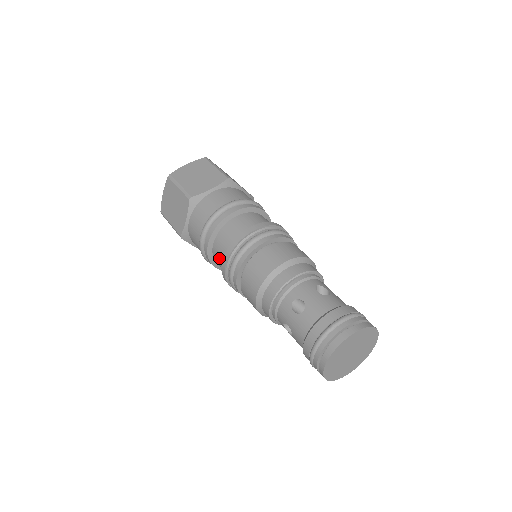
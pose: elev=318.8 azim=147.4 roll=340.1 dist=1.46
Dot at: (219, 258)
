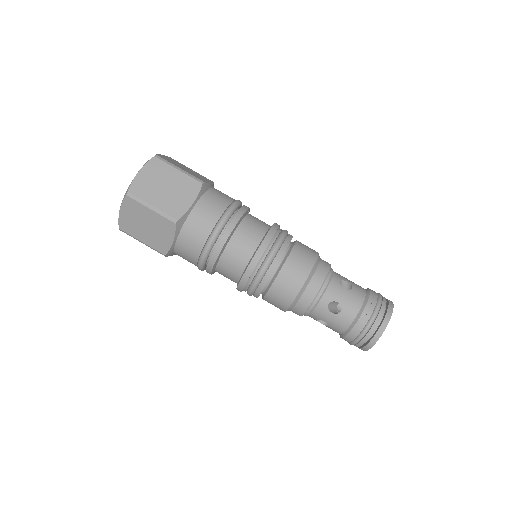
Dot at: occluded
